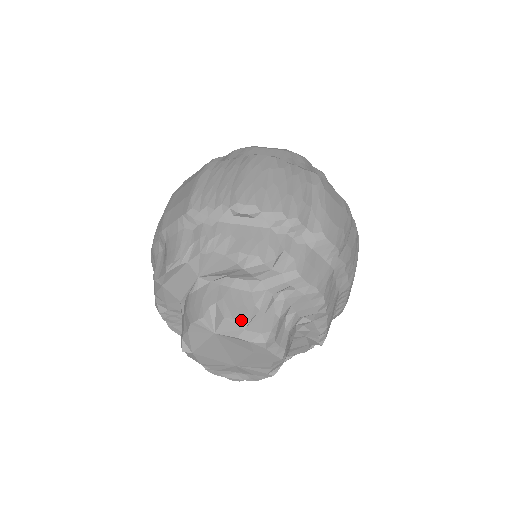
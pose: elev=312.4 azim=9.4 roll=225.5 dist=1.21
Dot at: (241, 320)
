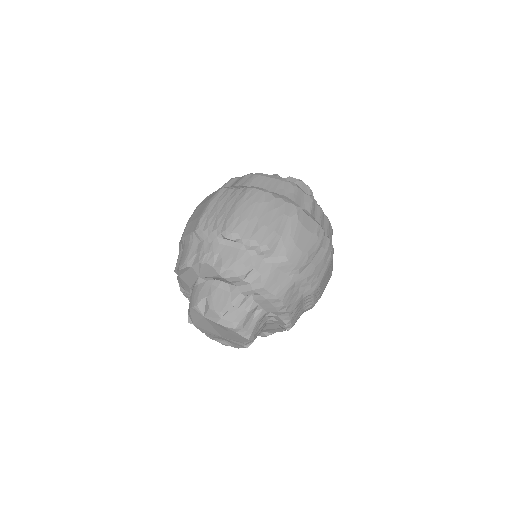
Dot at: (219, 312)
